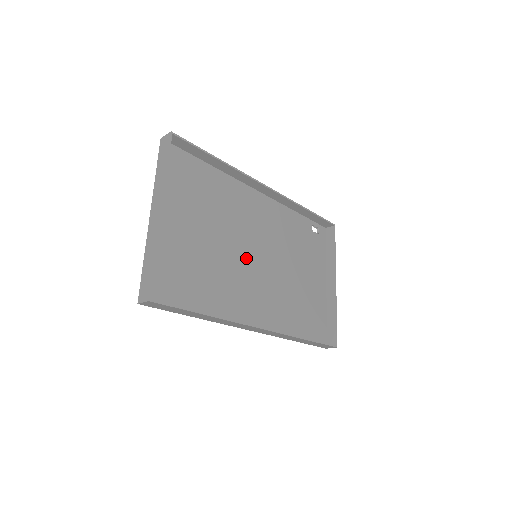
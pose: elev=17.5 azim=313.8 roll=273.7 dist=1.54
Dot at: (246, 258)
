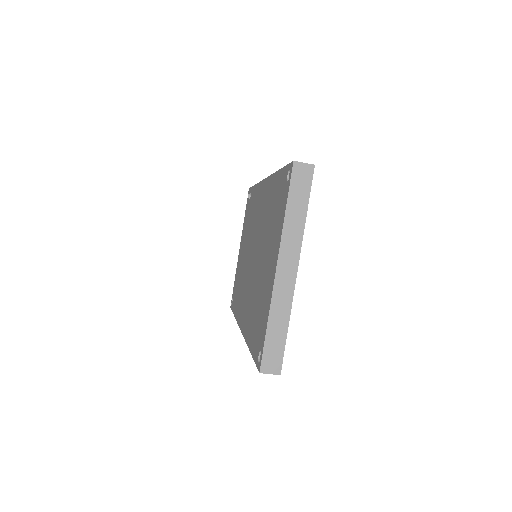
Dot at: occluded
